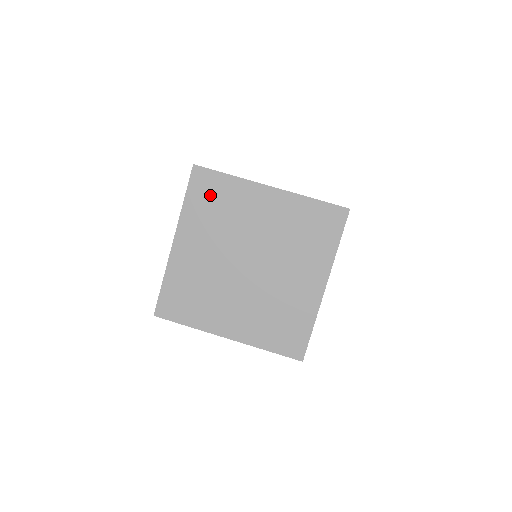
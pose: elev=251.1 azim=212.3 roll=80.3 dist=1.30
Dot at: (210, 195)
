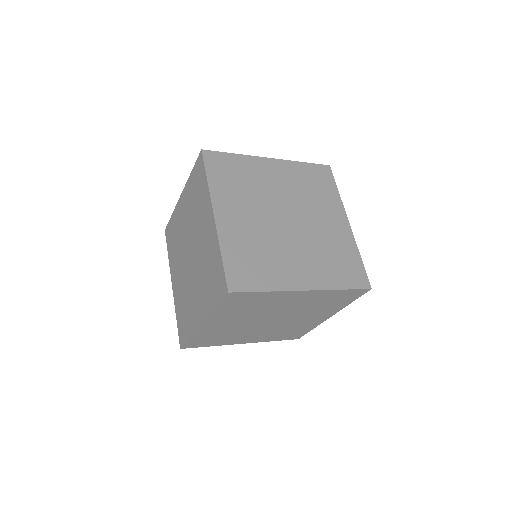
Dot at: (172, 237)
